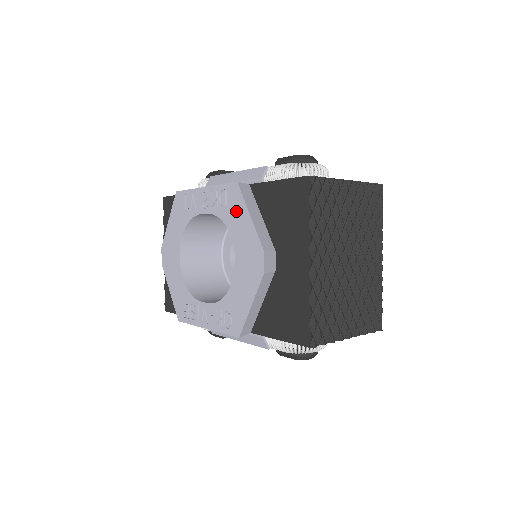
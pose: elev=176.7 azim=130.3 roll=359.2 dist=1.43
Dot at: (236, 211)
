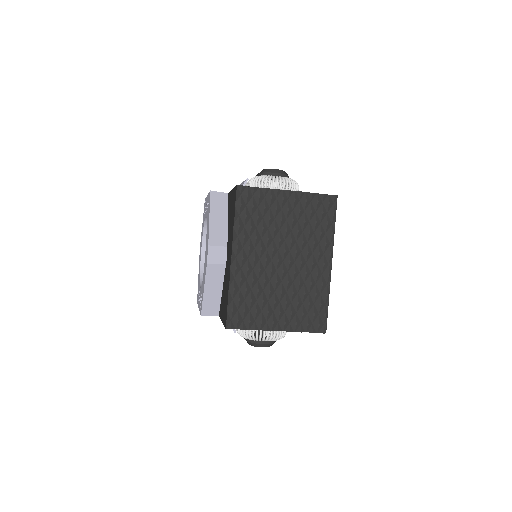
Dot at: (208, 214)
